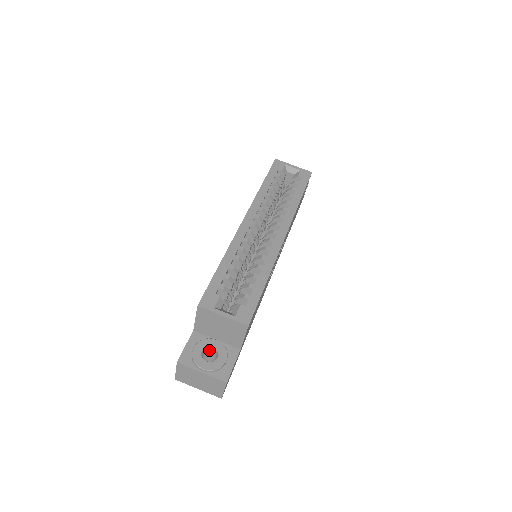
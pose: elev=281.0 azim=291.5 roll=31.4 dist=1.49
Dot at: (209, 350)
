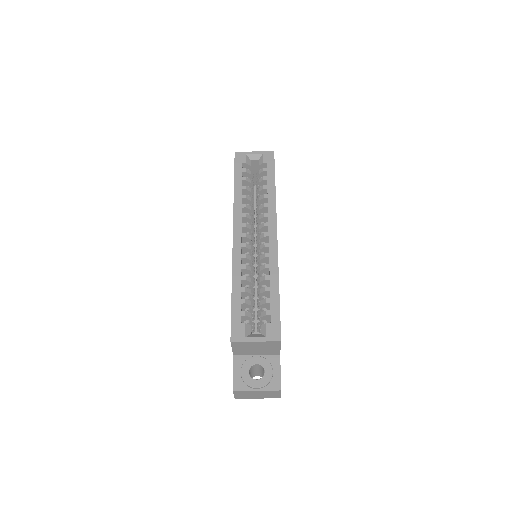
Dot at: (254, 367)
